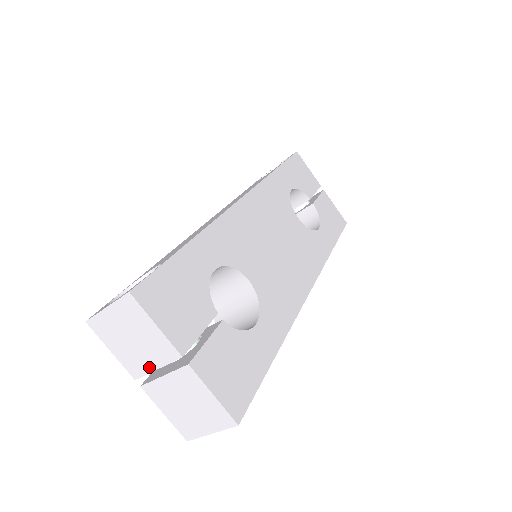
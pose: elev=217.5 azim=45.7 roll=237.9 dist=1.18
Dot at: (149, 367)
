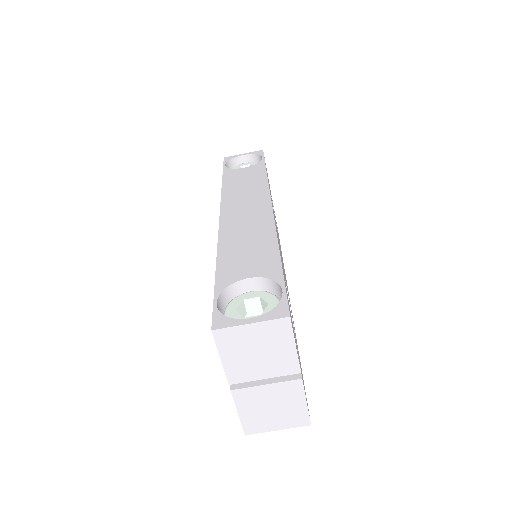
Dot at: (256, 376)
